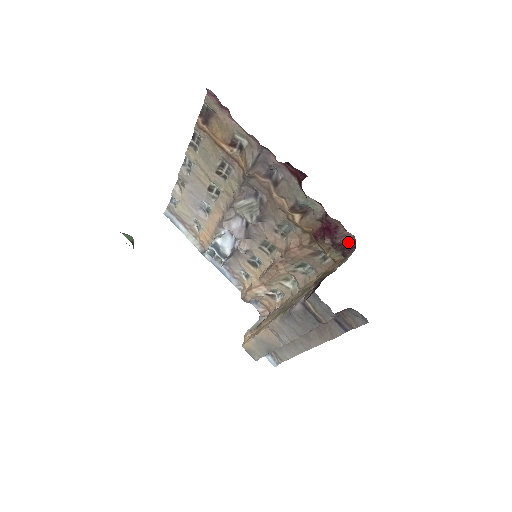
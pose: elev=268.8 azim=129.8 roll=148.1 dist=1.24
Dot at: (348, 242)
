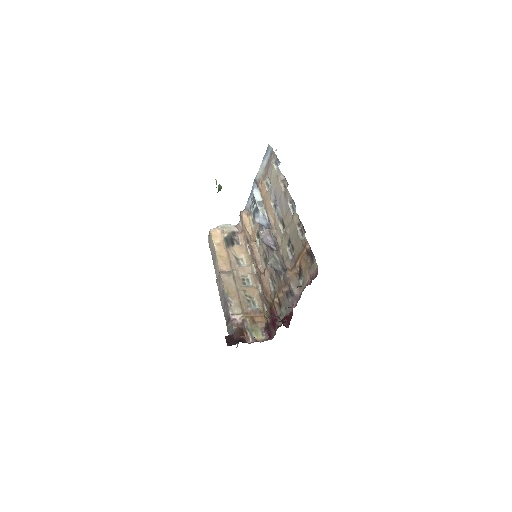
Dot at: (271, 333)
